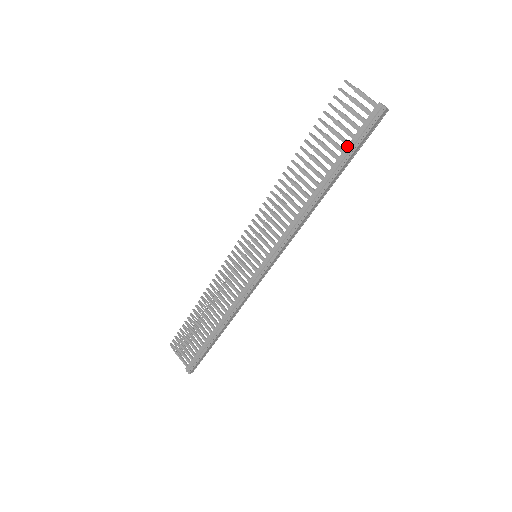
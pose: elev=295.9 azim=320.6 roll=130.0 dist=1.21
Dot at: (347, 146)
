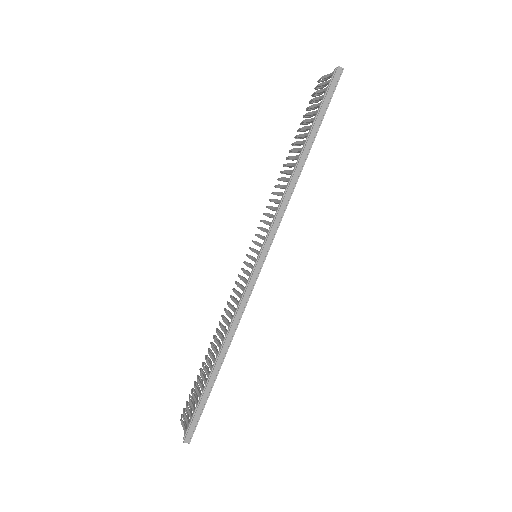
Dot at: (317, 112)
